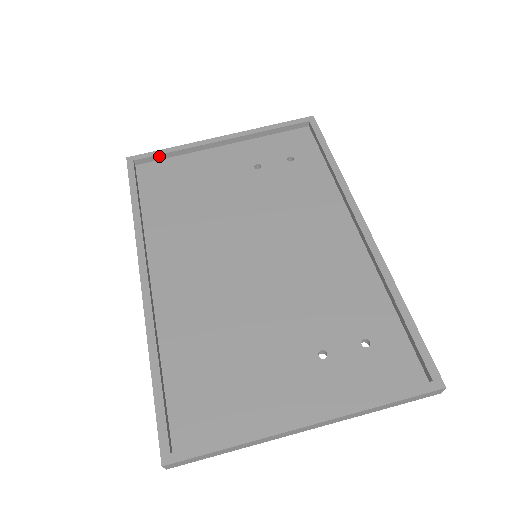
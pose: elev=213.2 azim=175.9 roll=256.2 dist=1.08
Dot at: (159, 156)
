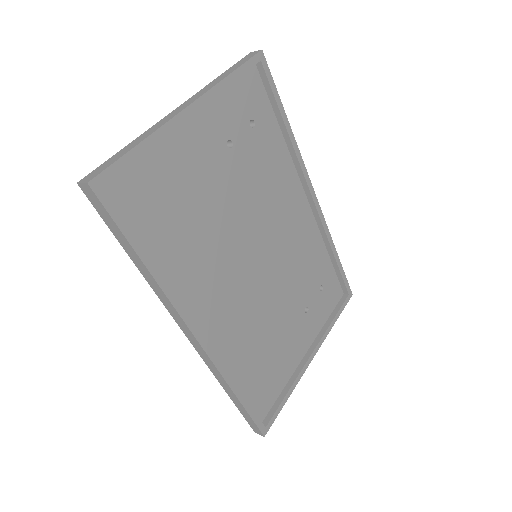
Dot at: (128, 163)
